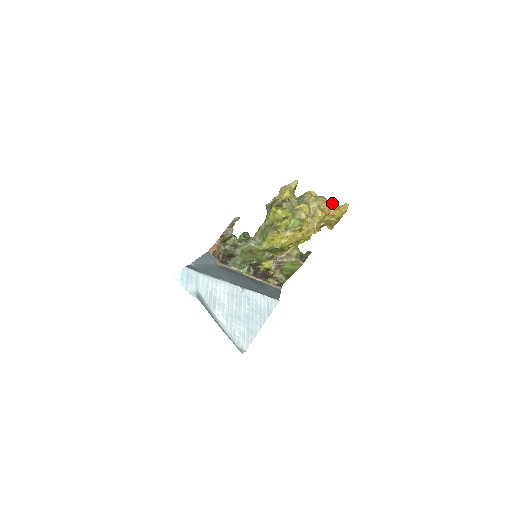
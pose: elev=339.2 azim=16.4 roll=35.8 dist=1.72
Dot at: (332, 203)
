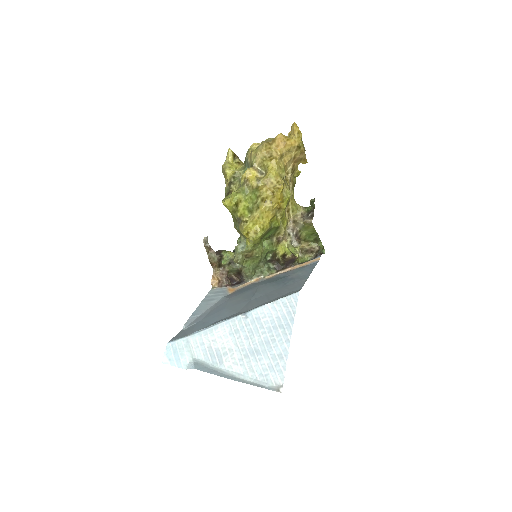
Dot at: (274, 141)
